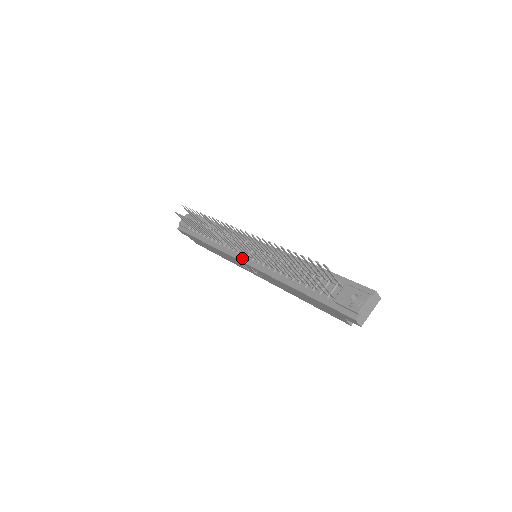
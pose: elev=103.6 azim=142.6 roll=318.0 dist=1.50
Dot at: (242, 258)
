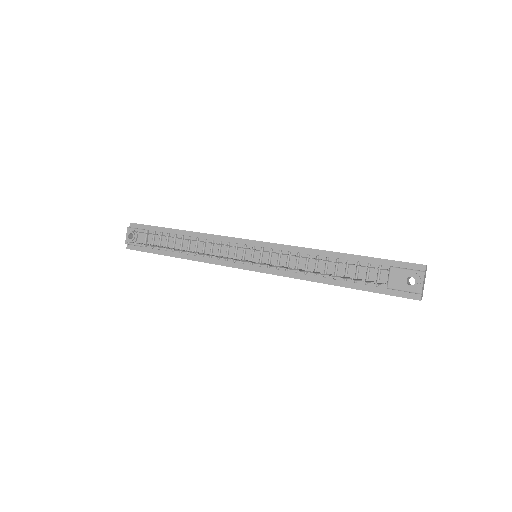
Dot at: (244, 266)
